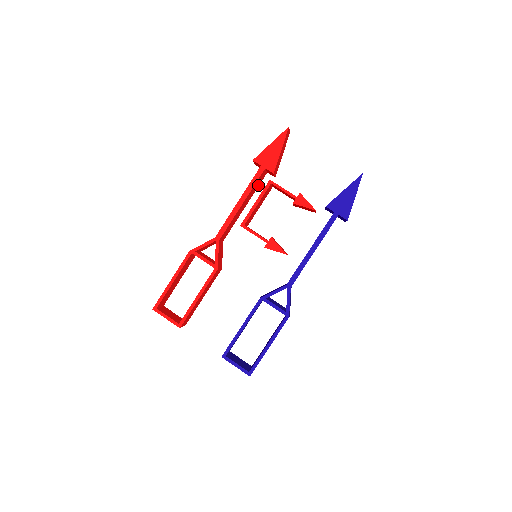
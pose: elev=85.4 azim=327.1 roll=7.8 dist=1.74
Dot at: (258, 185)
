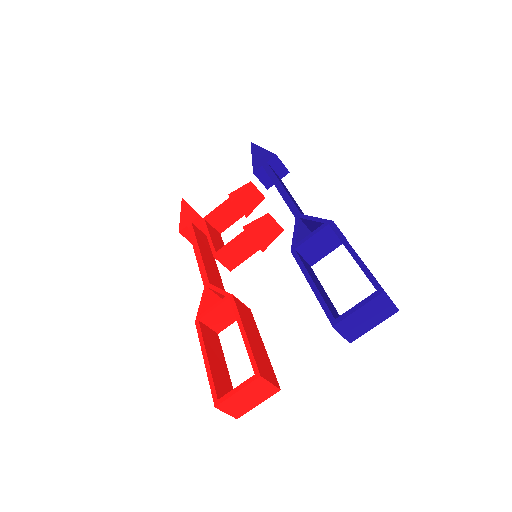
Dot at: (208, 246)
